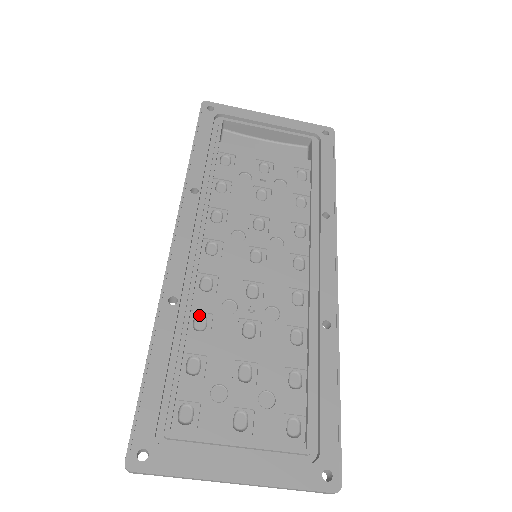
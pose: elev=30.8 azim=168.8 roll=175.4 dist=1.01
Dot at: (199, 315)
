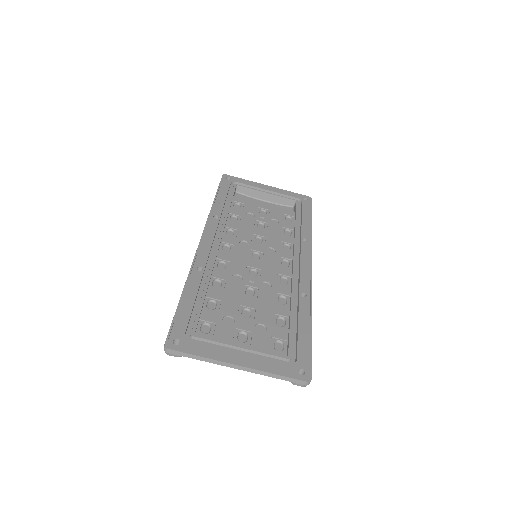
Dot at: (216, 280)
